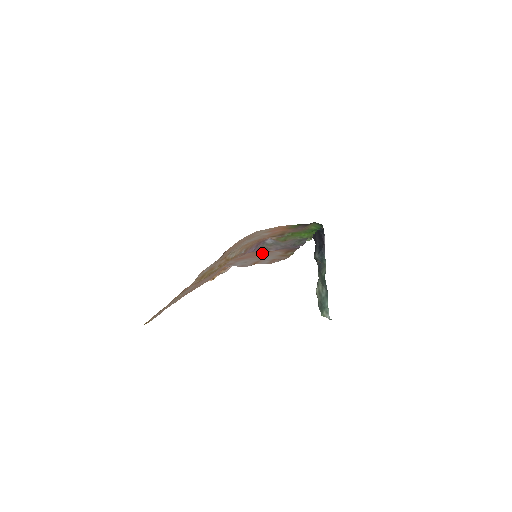
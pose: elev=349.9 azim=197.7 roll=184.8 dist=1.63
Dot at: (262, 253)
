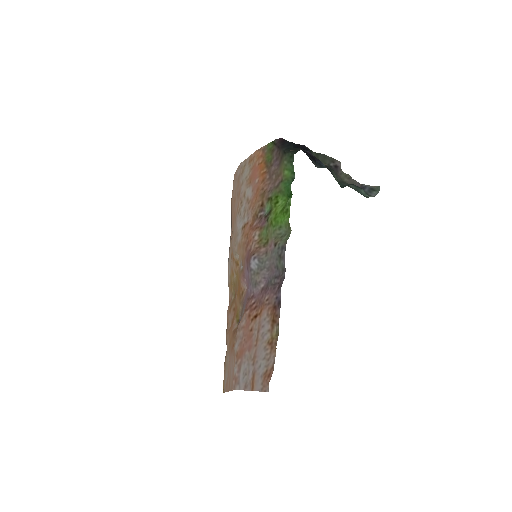
Dot at: (254, 327)
